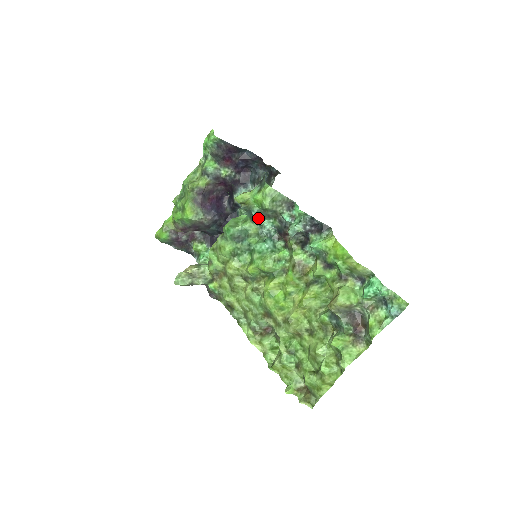
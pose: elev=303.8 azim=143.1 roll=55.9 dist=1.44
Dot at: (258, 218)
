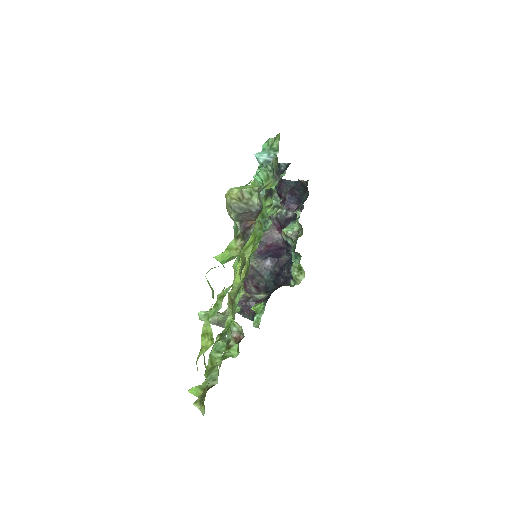
Dot at: occluded
